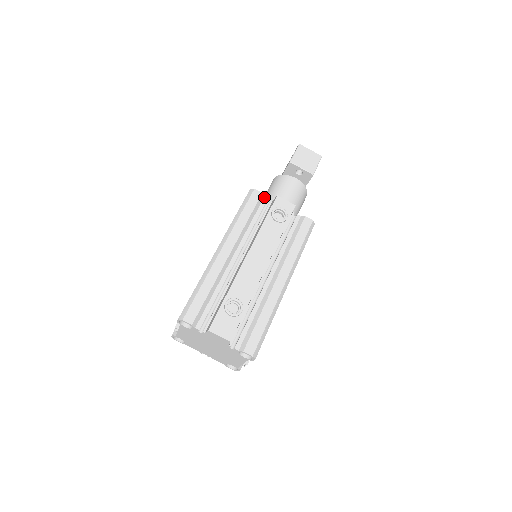
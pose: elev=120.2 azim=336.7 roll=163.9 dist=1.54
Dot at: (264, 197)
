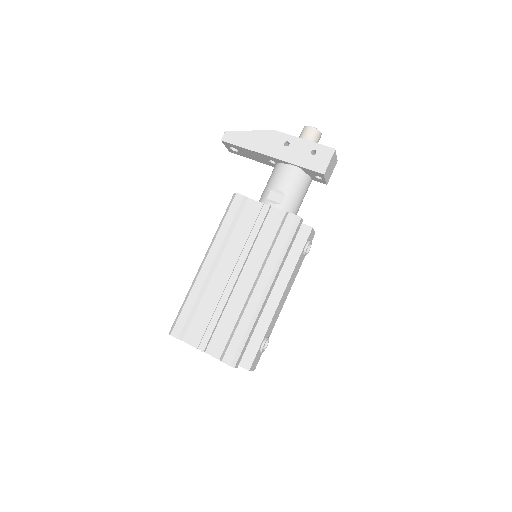
Dot at: occluded
